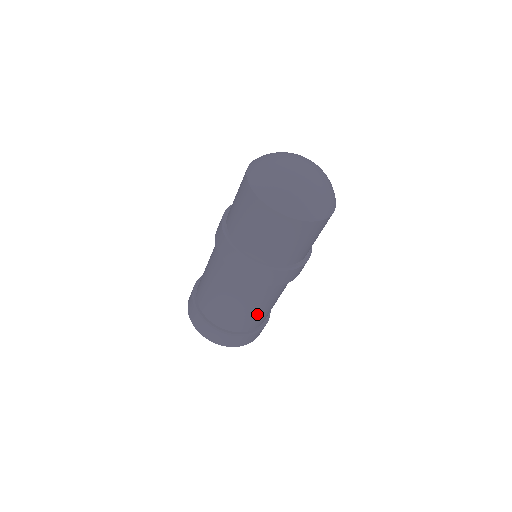
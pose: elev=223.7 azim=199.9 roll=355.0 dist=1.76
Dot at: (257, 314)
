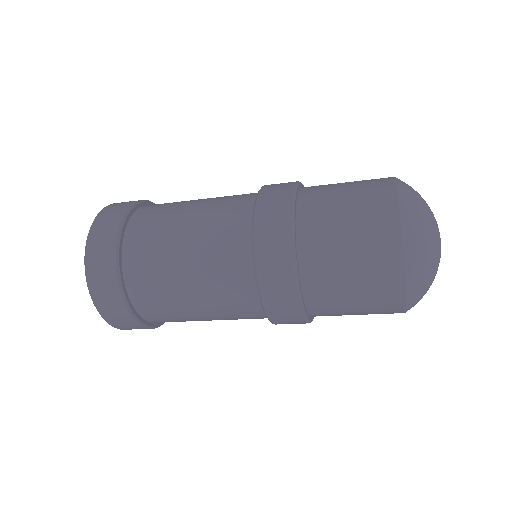
Dot at: occluded
